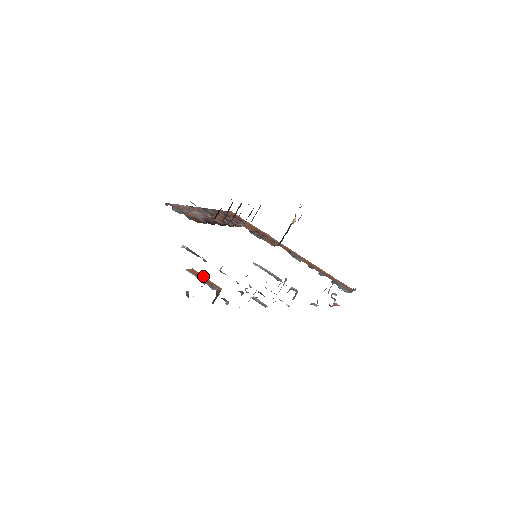
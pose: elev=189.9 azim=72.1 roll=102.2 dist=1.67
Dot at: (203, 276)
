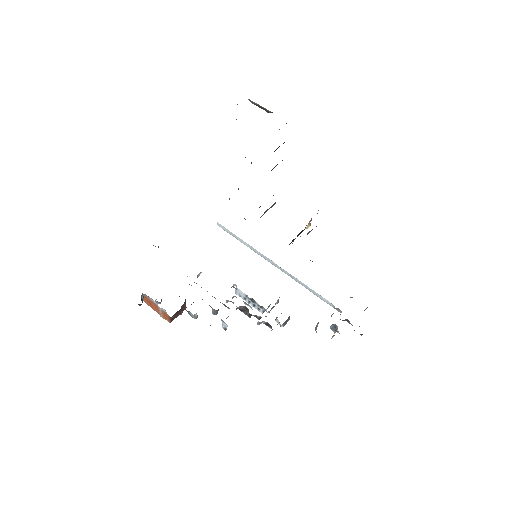
Dot at: occluded
